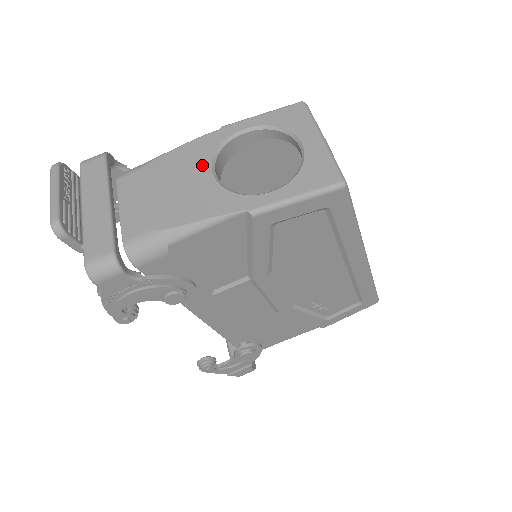
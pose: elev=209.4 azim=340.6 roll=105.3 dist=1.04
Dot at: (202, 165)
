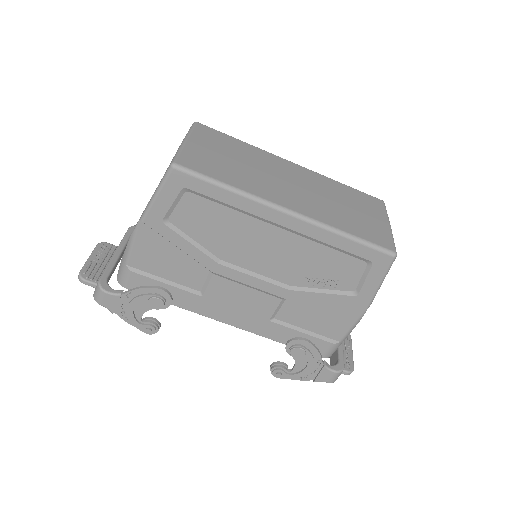
Dot at: occluded
